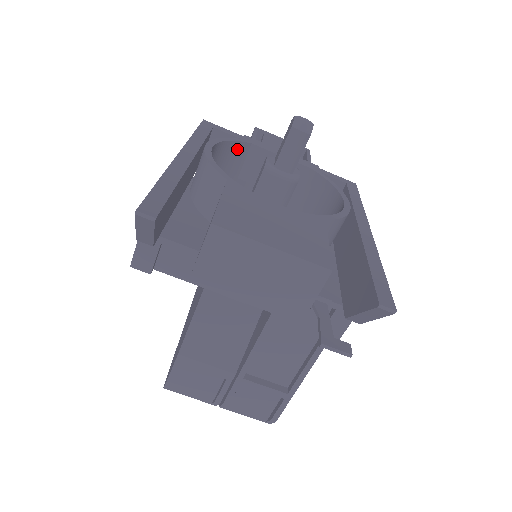
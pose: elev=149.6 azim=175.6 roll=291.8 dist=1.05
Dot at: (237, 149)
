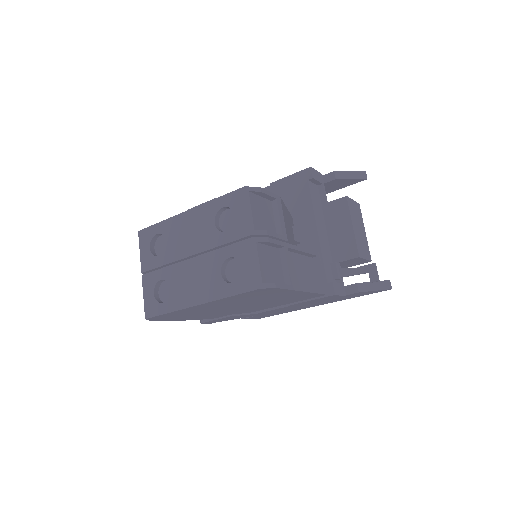
Dot at: occluded
